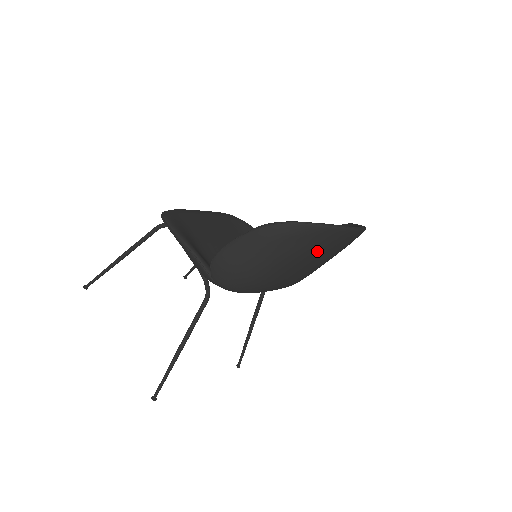
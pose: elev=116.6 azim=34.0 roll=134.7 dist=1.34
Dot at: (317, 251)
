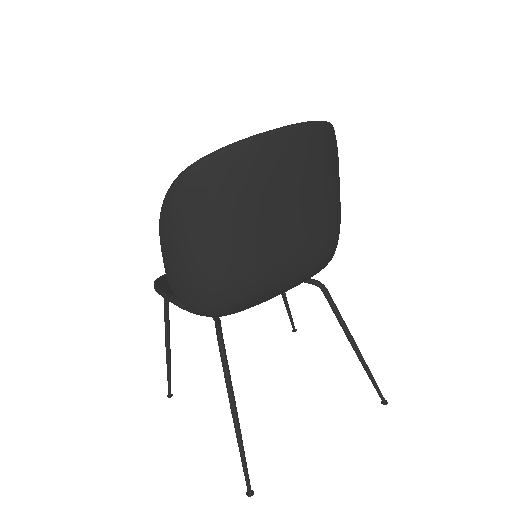
Dot at: (245, 195)
